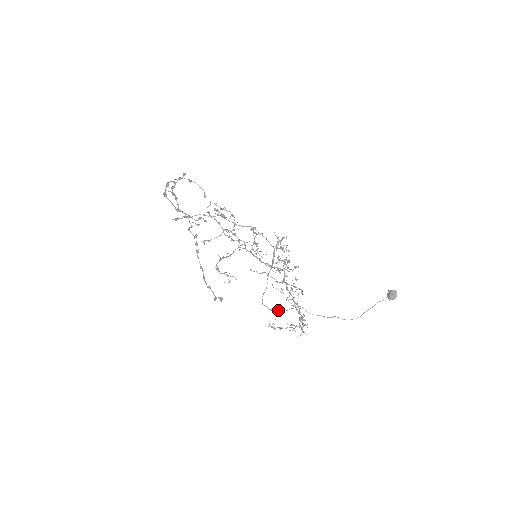
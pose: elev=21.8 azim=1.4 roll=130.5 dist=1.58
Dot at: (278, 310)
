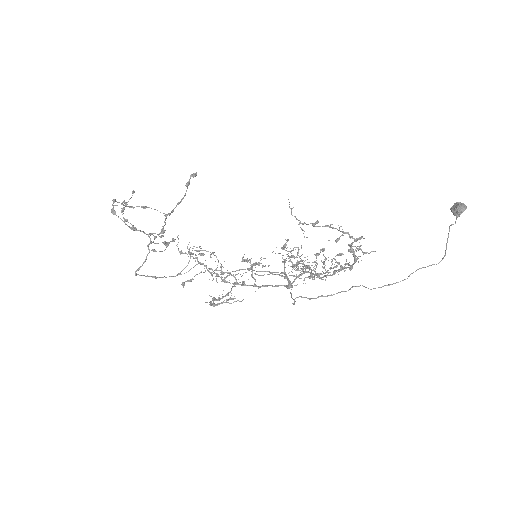
Dot at: (322, 296)
